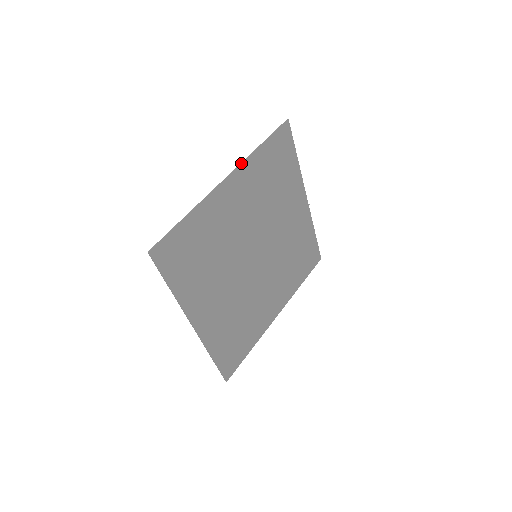
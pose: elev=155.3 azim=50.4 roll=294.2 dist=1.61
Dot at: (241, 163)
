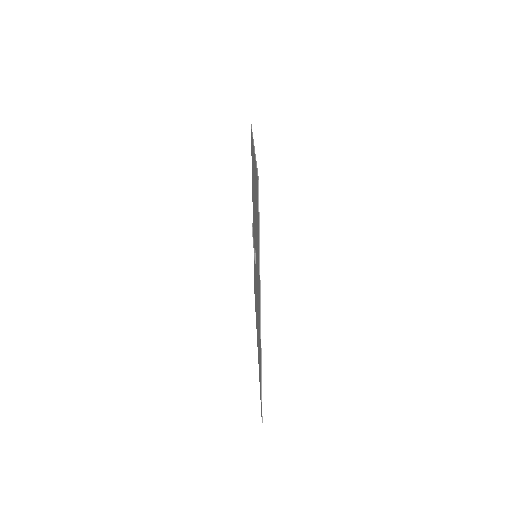
Dot at: (253, 139)
